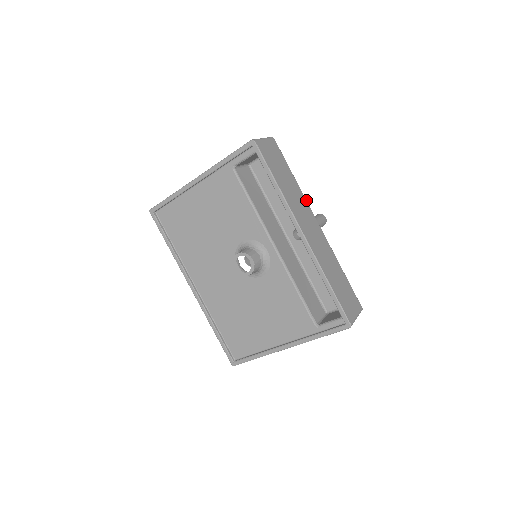
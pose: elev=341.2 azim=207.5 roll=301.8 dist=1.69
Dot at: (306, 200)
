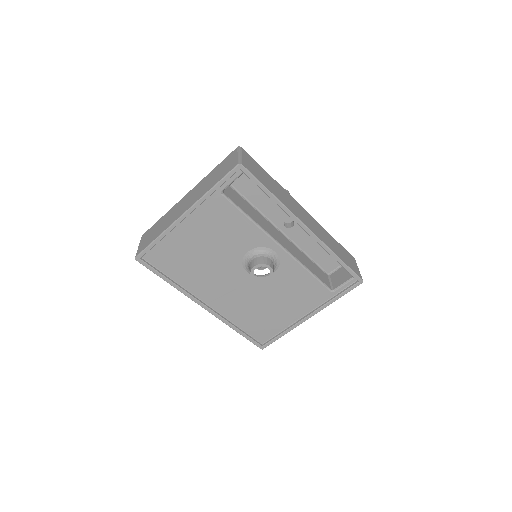
Dot at: (287, 192)
